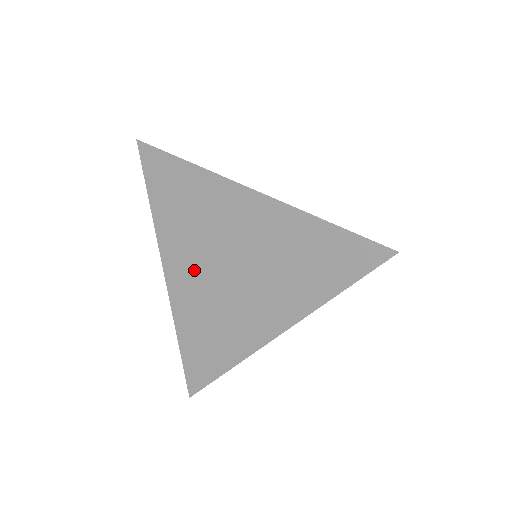
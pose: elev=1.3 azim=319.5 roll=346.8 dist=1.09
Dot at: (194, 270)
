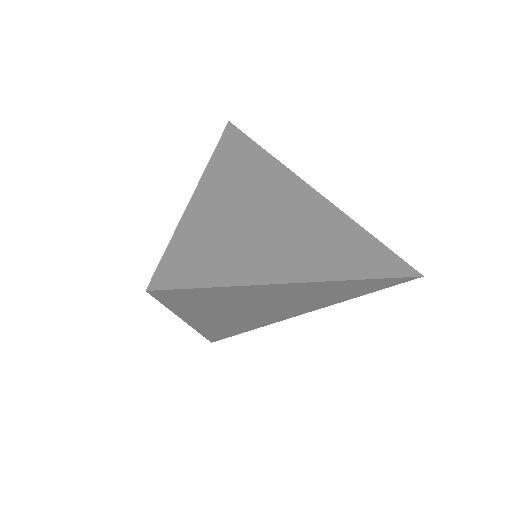
Dot at: (227, 317)
